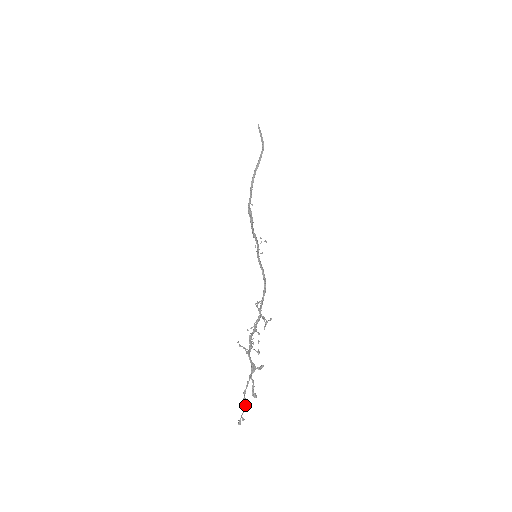
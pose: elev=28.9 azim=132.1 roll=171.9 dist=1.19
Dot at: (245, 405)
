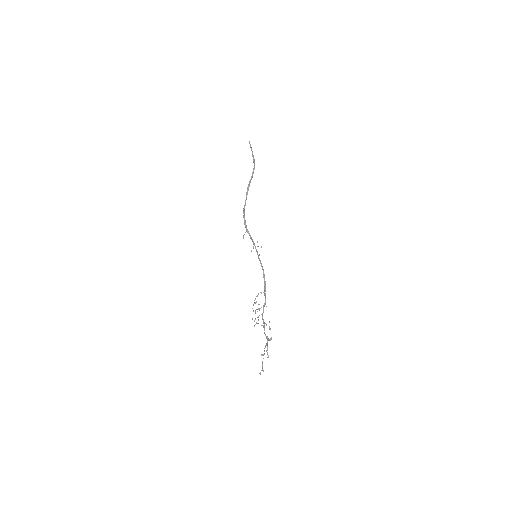
Dot at: occluded
